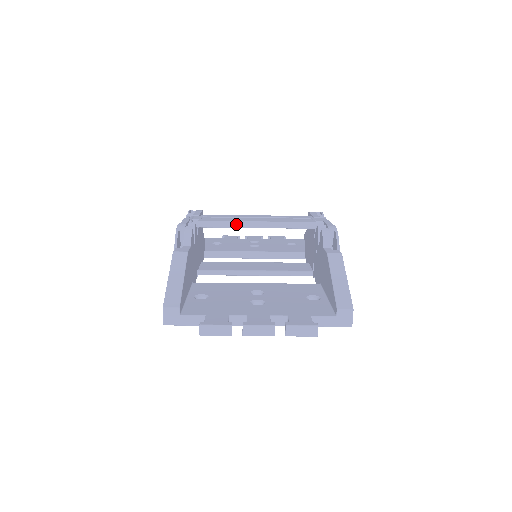
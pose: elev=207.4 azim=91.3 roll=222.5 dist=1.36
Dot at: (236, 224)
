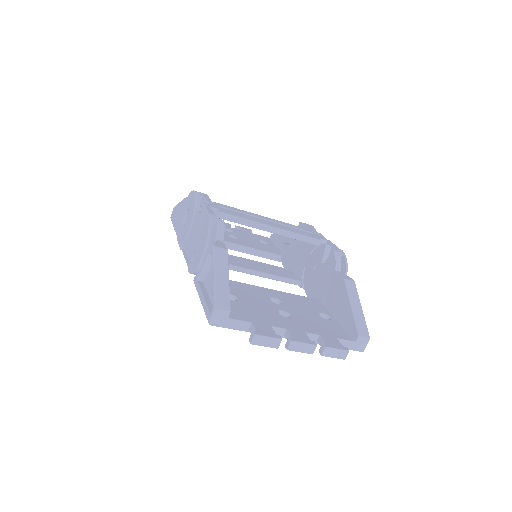
Dot at: (254, 224)
